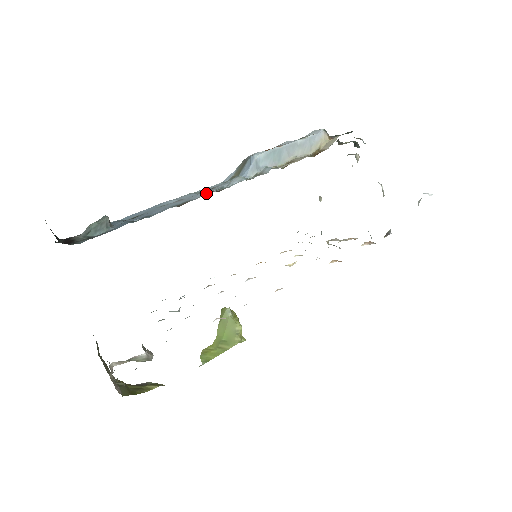
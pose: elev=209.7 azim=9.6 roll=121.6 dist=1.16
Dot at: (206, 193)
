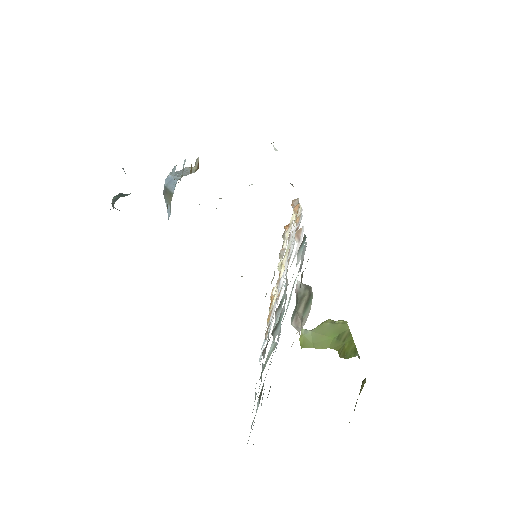
Dot at: occluded
